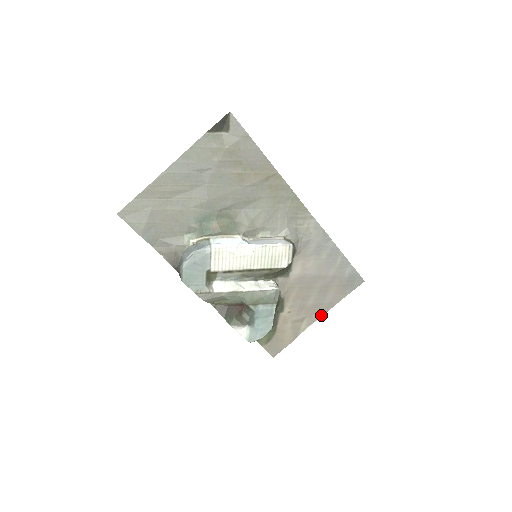
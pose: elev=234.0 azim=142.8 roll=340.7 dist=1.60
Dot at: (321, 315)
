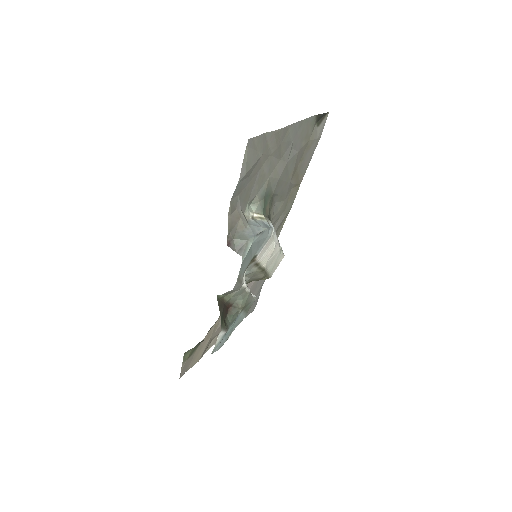
Dot at: occluded
